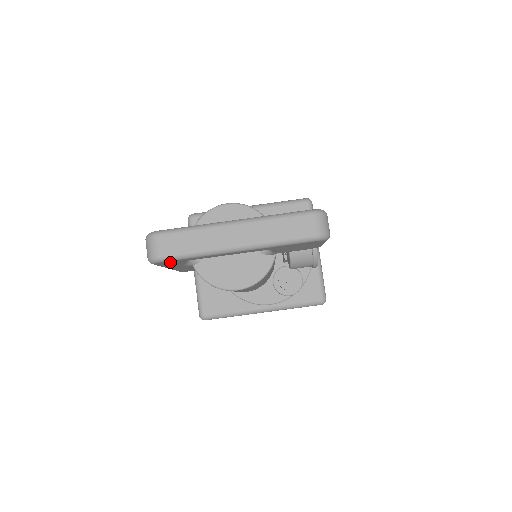
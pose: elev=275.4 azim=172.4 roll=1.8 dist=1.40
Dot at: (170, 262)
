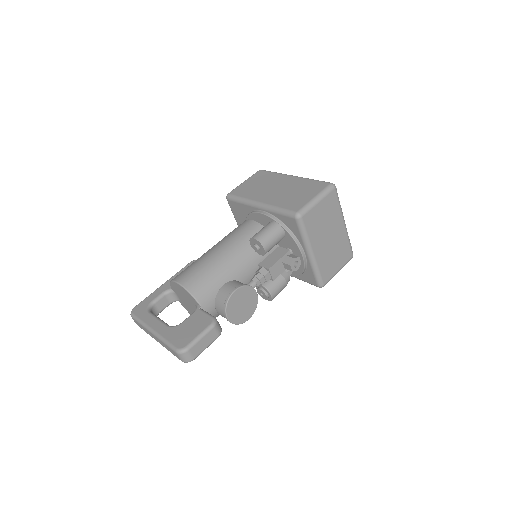
Dot at: occluded
